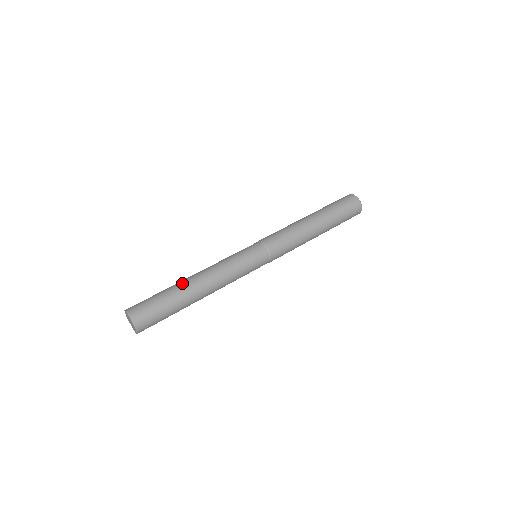
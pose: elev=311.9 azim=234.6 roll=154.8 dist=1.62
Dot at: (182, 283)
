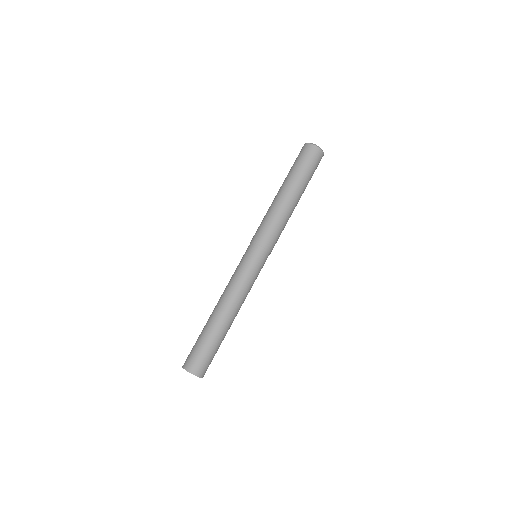
Dot at: (211, 320)
